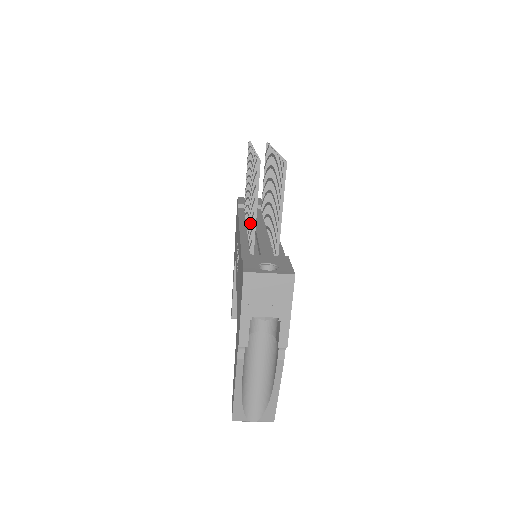
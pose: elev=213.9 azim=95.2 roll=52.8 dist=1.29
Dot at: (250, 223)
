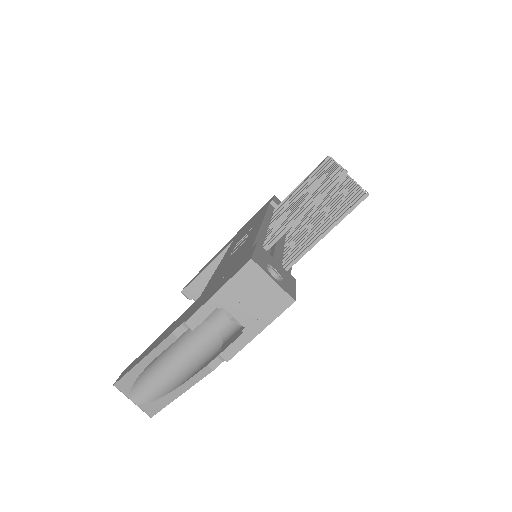
Dot at: (283, 222)
